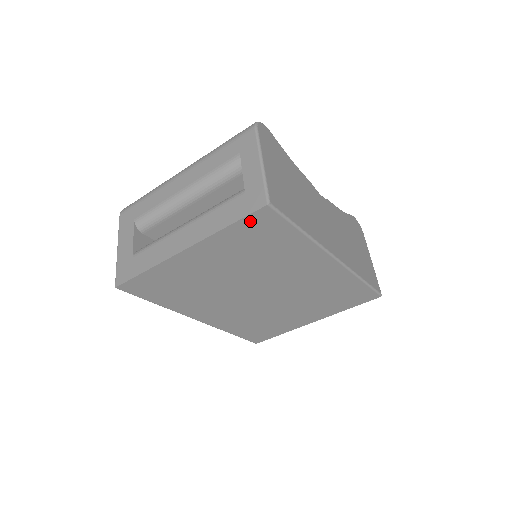
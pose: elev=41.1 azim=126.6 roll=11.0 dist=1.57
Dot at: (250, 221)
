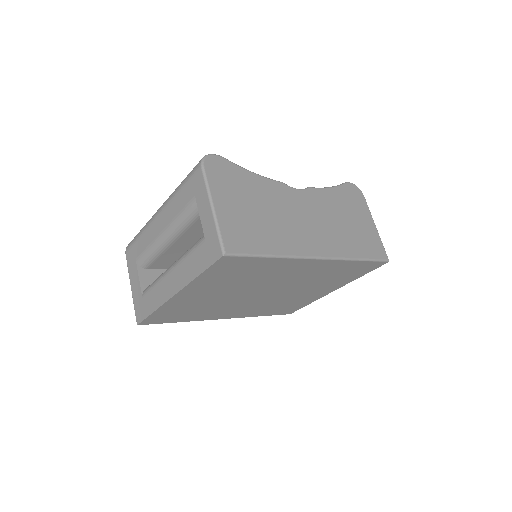
Dot at: (216, 267)
